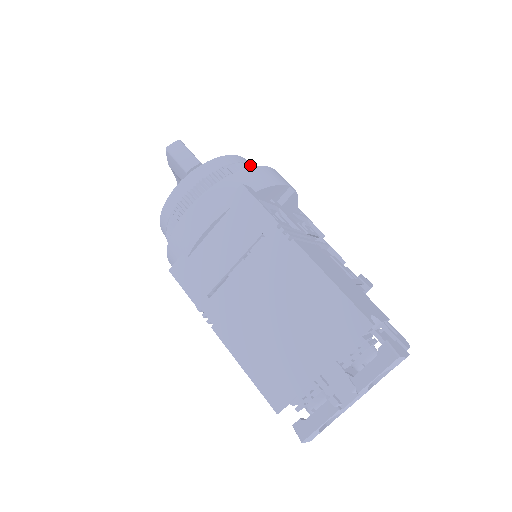
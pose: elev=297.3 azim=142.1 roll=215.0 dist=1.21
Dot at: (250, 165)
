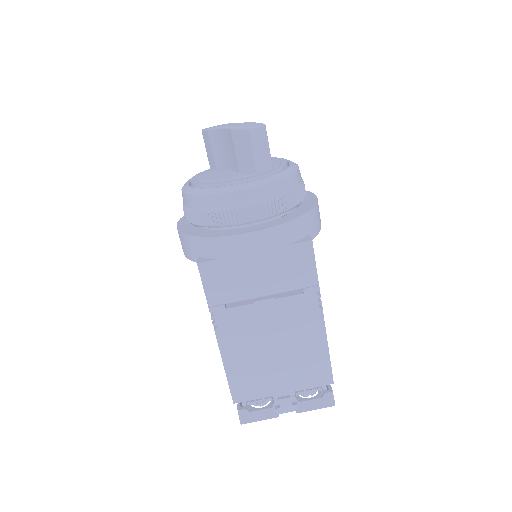
Dot at: occluded
